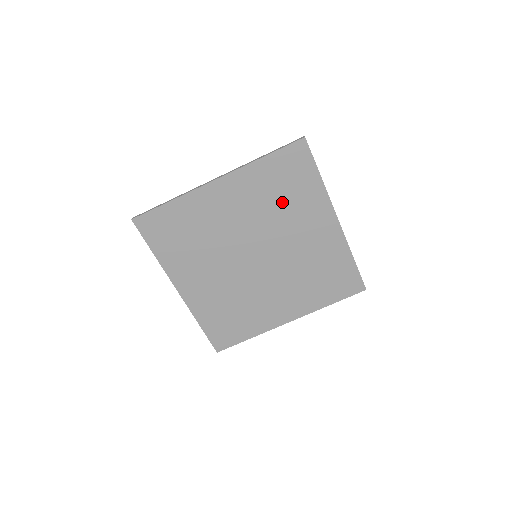
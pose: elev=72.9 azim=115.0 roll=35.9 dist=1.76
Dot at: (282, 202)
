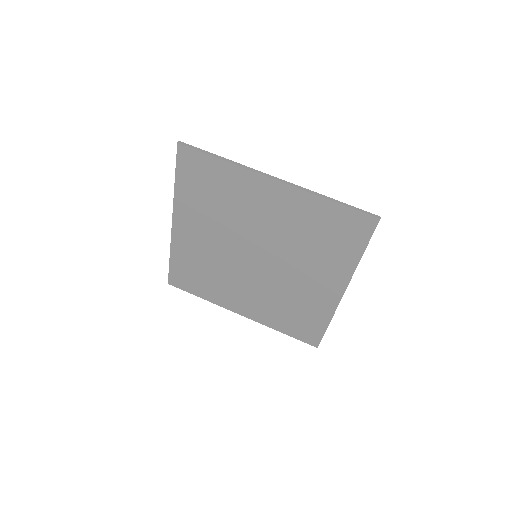
Dot at: (222, 203)
